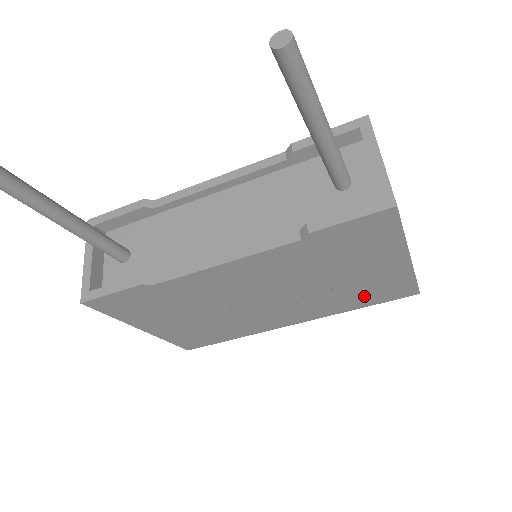
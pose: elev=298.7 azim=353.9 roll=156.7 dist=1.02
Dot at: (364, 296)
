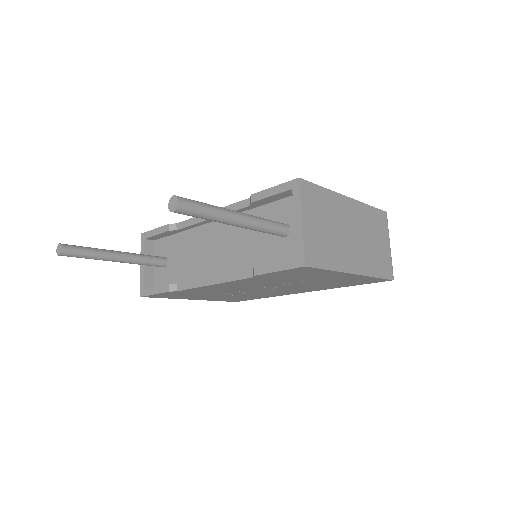
Dot at: (343, 284)
